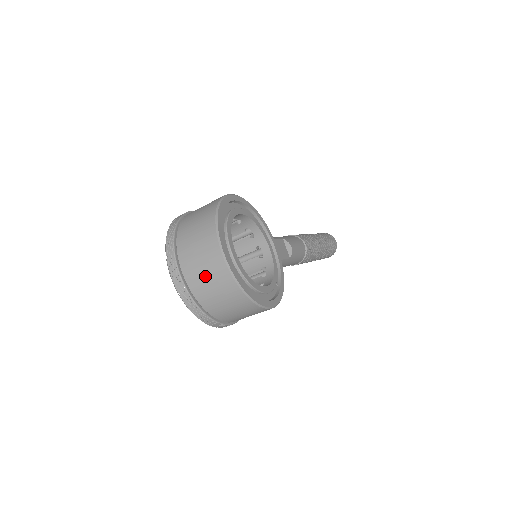
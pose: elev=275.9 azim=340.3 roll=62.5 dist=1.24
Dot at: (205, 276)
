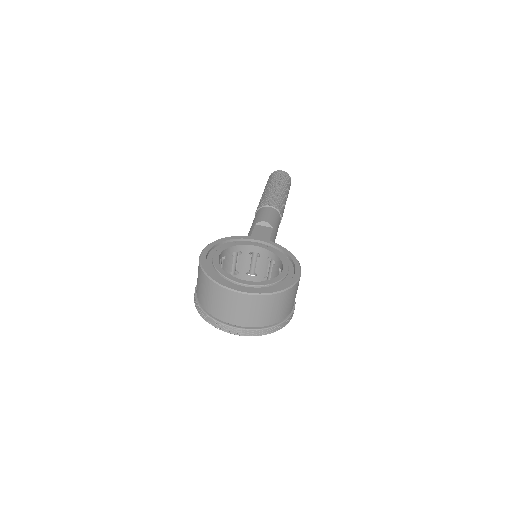
Dot at: (249, 313)
